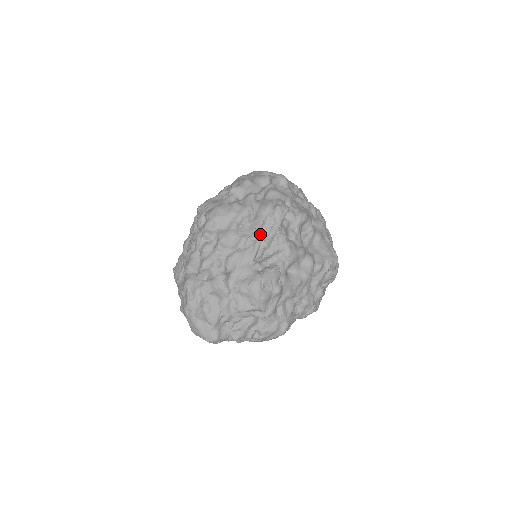
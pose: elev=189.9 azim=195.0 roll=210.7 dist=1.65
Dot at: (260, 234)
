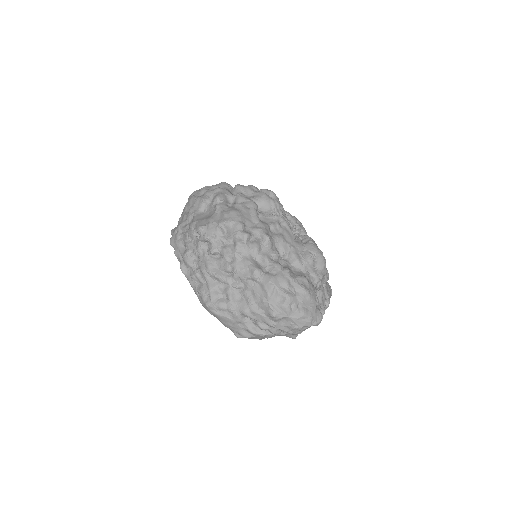
Dot at: (280, 216)
